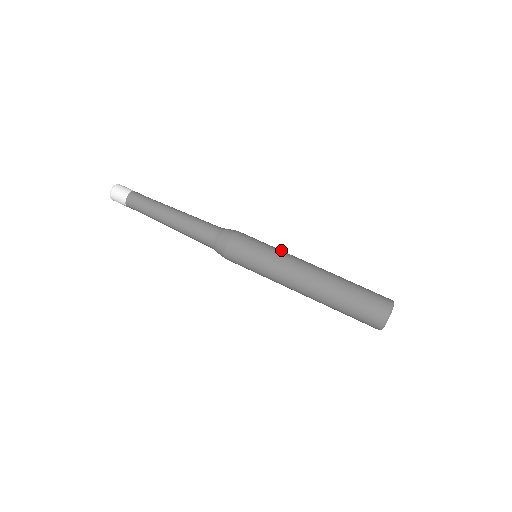
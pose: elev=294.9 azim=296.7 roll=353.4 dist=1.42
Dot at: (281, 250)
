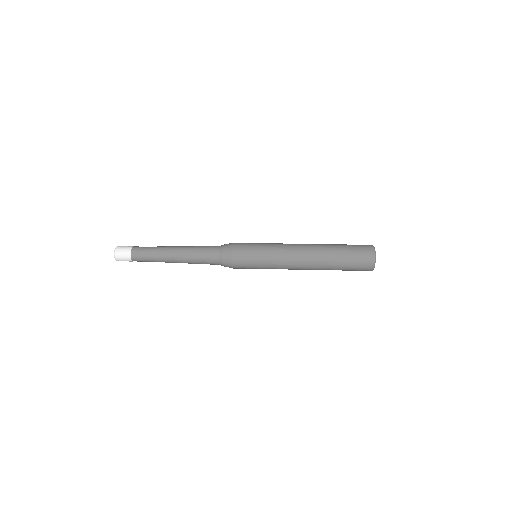
Dot at: occluded
